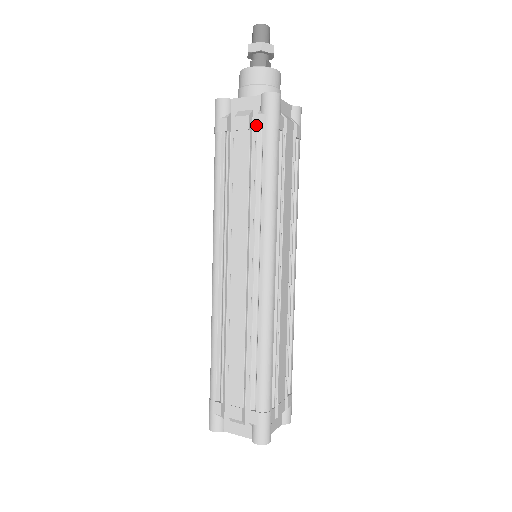
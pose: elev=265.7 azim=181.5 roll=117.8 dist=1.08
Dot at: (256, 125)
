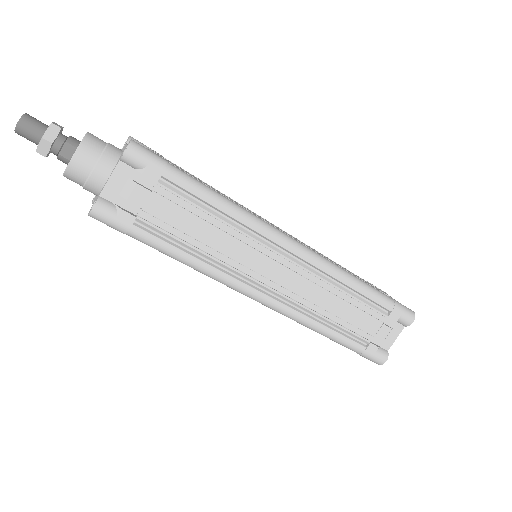
Dot at: occluded
